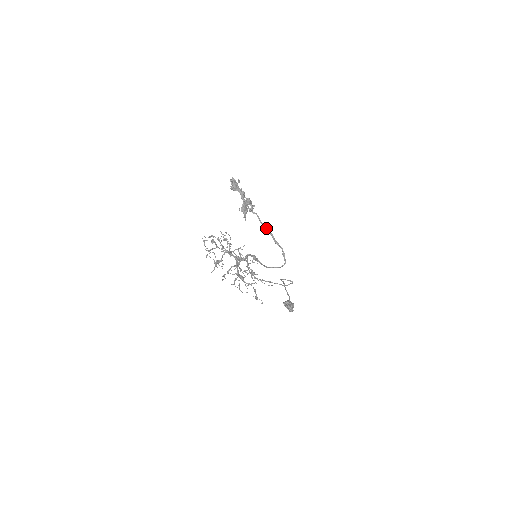
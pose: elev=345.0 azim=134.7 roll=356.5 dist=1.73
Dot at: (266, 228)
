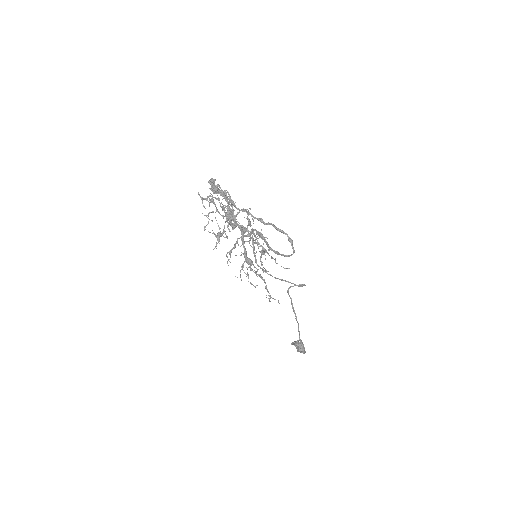
Dot at: (262, 220)
